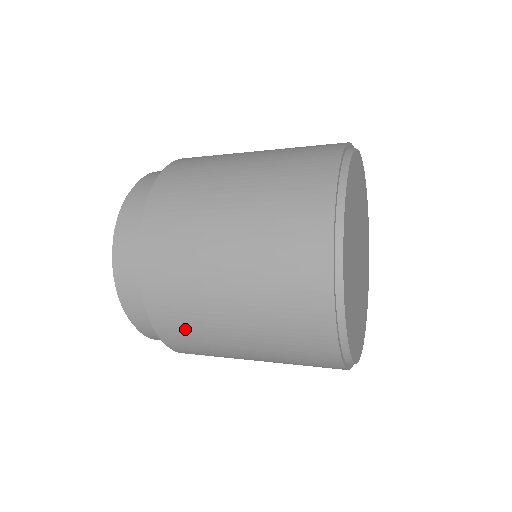
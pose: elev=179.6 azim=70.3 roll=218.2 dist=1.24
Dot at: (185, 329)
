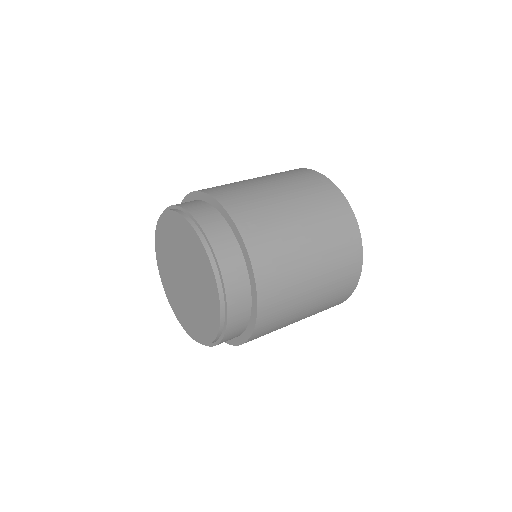
Dot at: occluded
